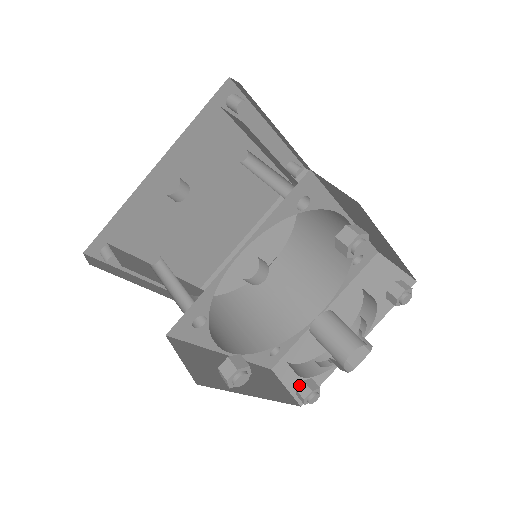
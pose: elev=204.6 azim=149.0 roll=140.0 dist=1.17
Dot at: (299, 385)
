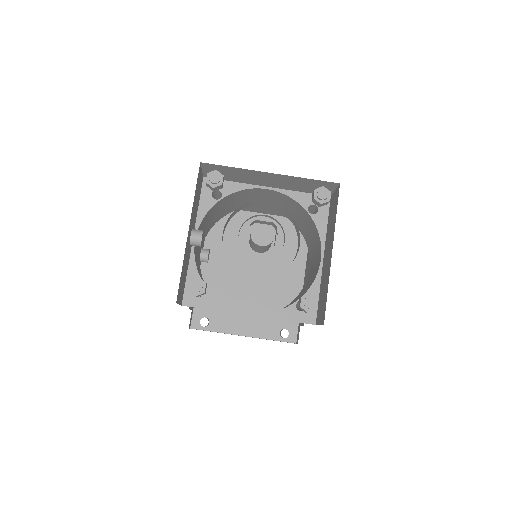
Dot at: (299, 303)
